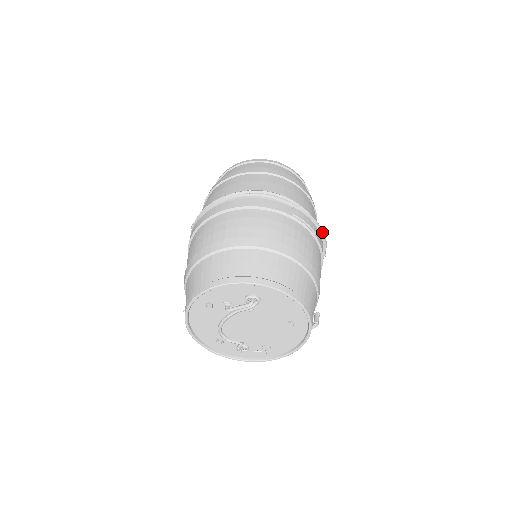
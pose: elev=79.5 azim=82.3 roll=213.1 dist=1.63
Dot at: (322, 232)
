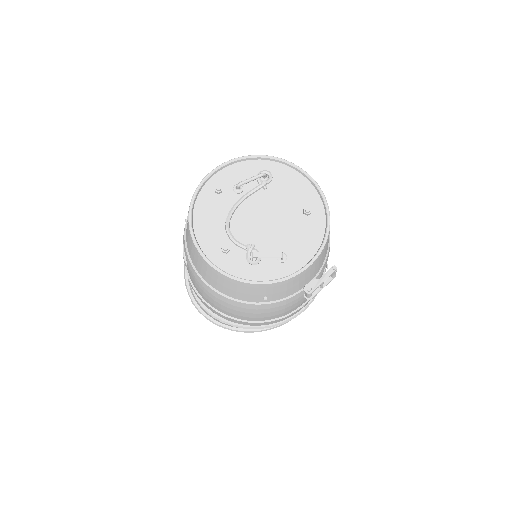
Dot at: occluded
